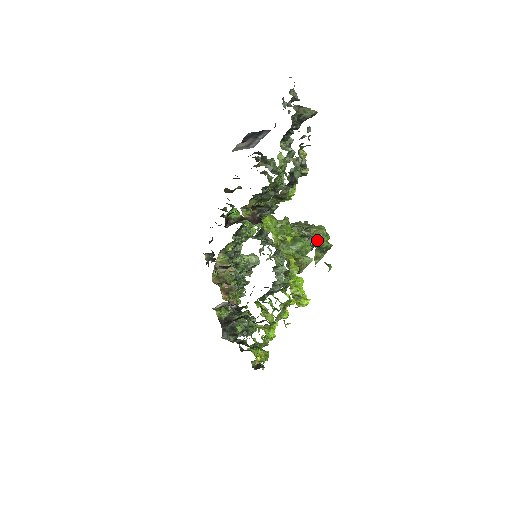
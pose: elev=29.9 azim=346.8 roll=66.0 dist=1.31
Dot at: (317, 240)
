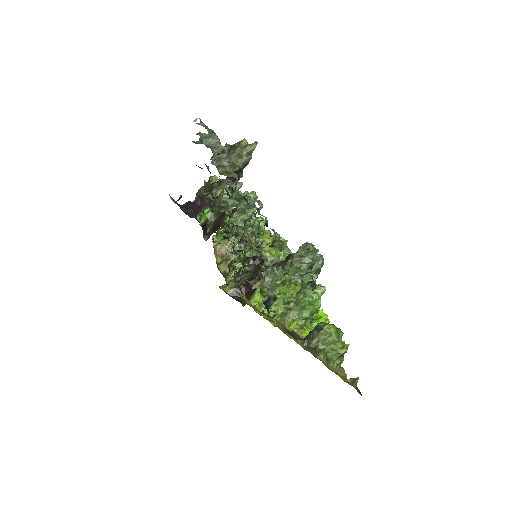
Dot at: (330, 353)
